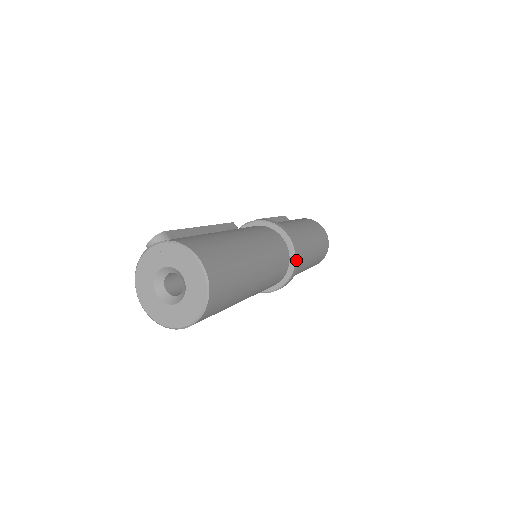
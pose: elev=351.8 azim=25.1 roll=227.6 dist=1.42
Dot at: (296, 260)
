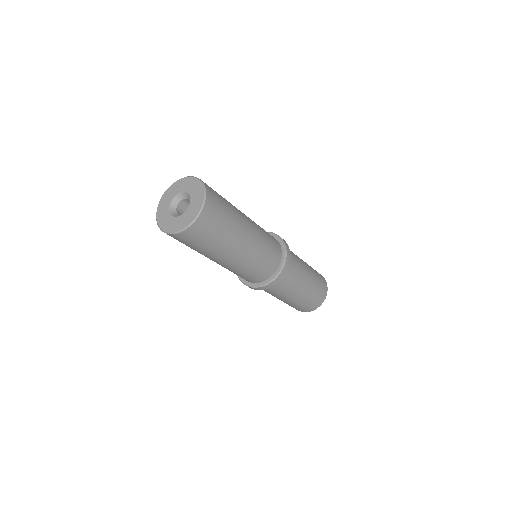
Dot at: (287, 254)
